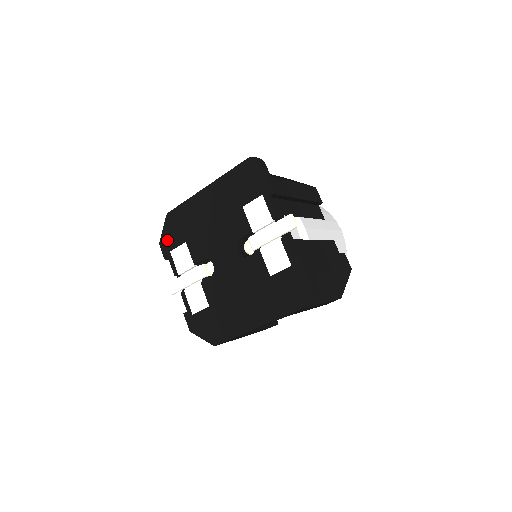
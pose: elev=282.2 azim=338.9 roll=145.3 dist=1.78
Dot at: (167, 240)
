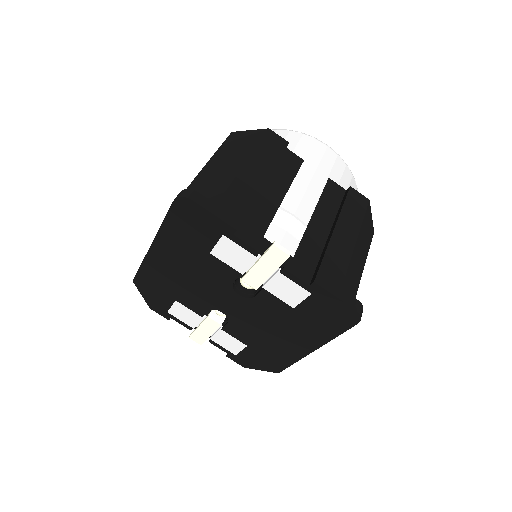
Dot at: (155, 304)
